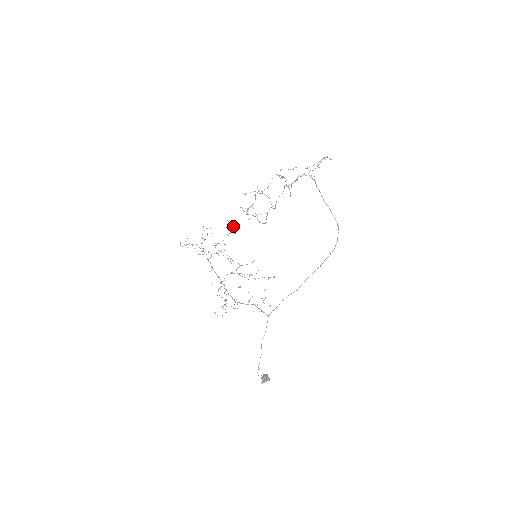
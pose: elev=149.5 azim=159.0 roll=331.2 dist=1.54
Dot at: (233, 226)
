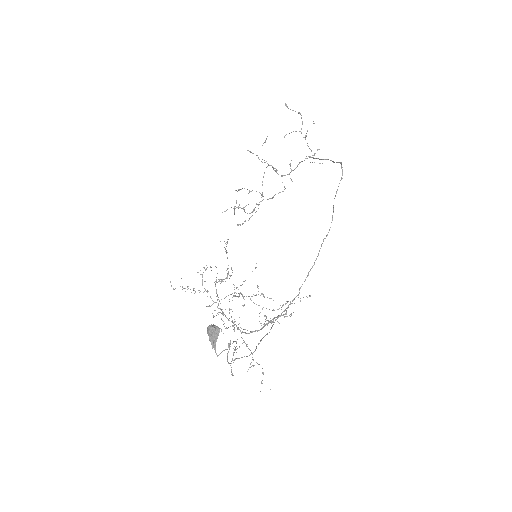
Dot at: (227, 241)
